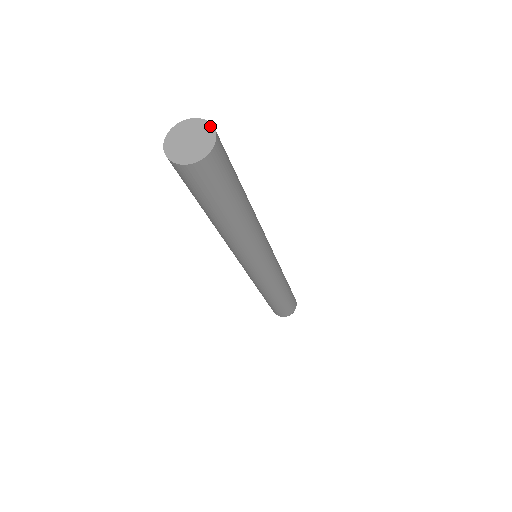
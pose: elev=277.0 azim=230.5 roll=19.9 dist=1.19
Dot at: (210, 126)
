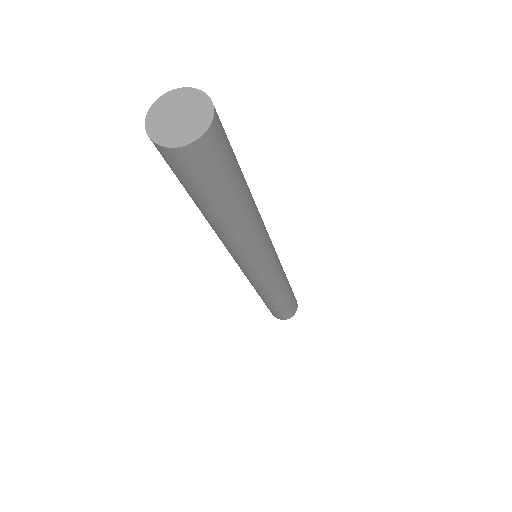
Dot at: (206, 98)
